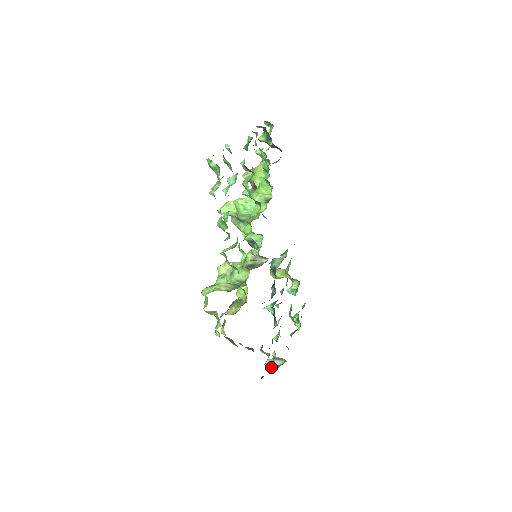
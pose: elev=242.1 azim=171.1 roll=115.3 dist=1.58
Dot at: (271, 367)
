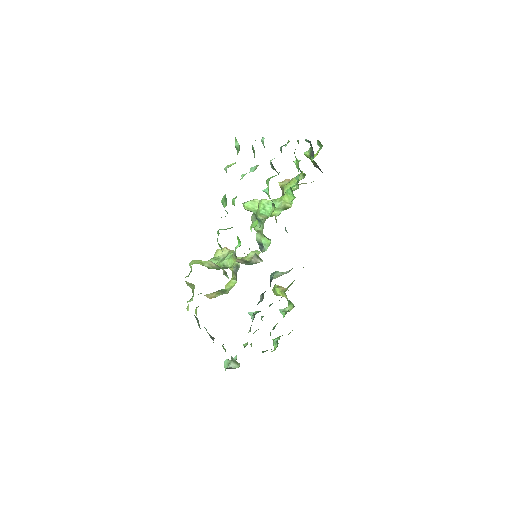
Dot at: (226, 367)
